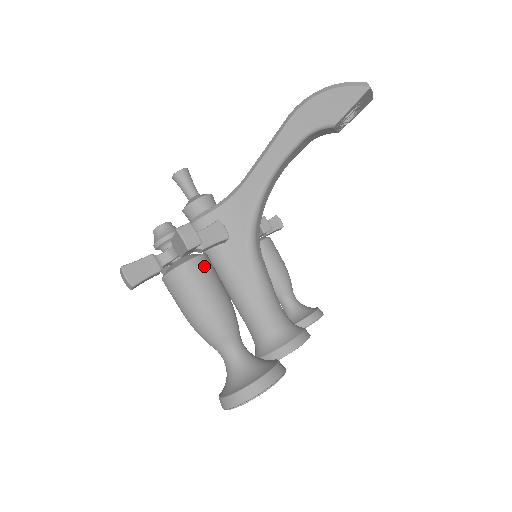
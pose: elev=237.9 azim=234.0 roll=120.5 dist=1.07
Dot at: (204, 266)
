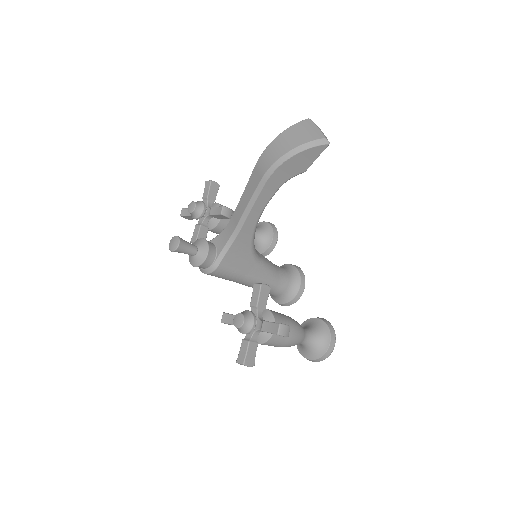
Dot at: occluded
